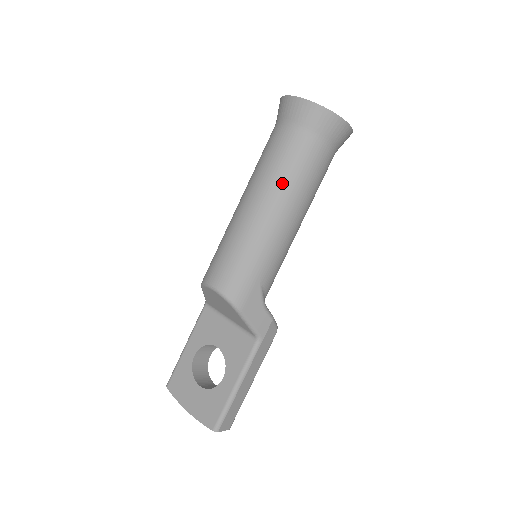
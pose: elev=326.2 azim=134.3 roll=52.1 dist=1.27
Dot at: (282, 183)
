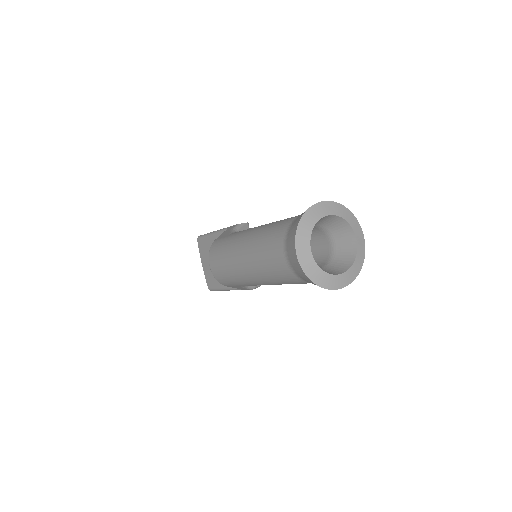
Dot at: (265, 275)
